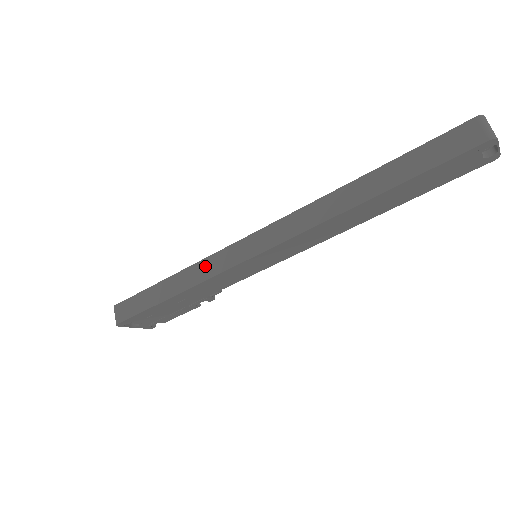
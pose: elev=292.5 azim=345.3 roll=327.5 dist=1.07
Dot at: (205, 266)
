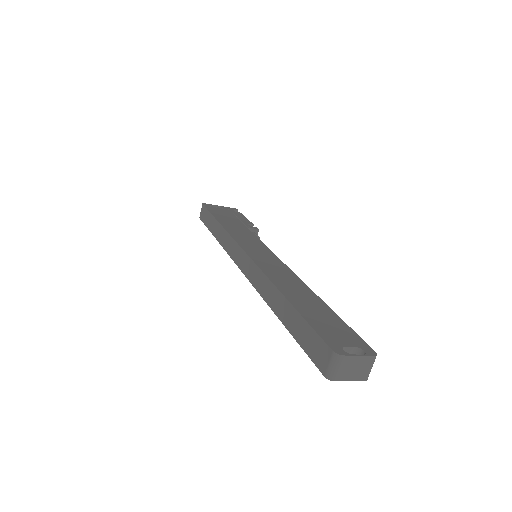
Dot at: (226, 238)
